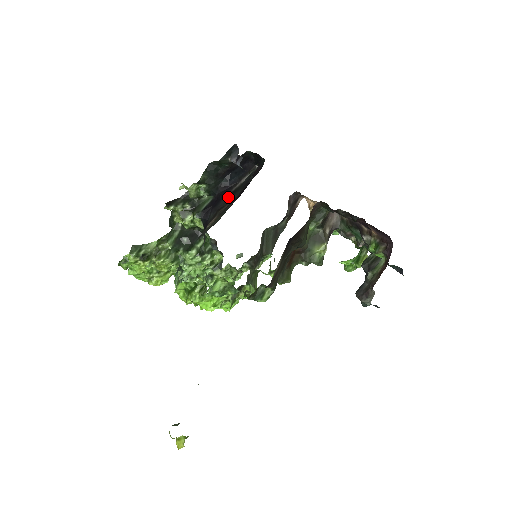
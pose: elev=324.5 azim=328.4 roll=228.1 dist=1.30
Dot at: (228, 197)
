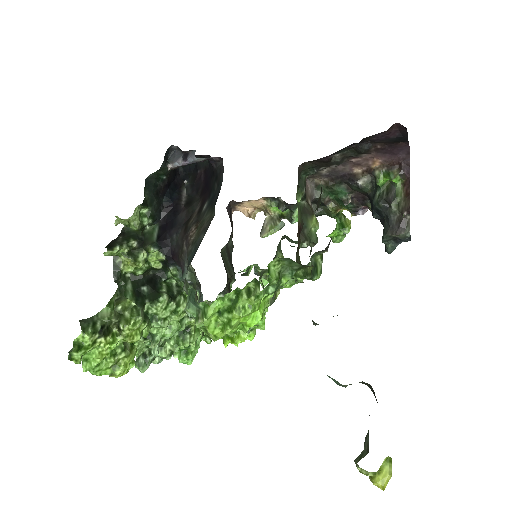
Dot at: (187, 208)
